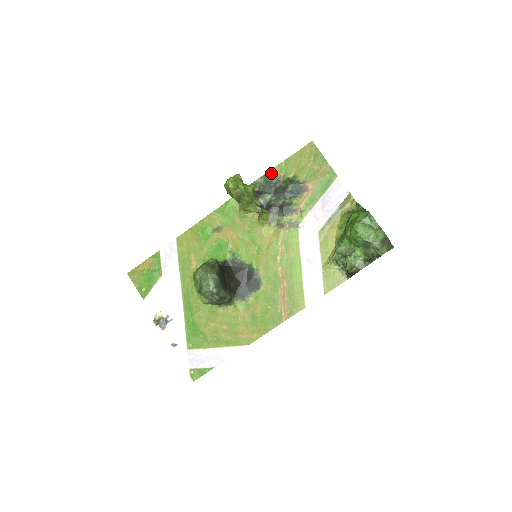
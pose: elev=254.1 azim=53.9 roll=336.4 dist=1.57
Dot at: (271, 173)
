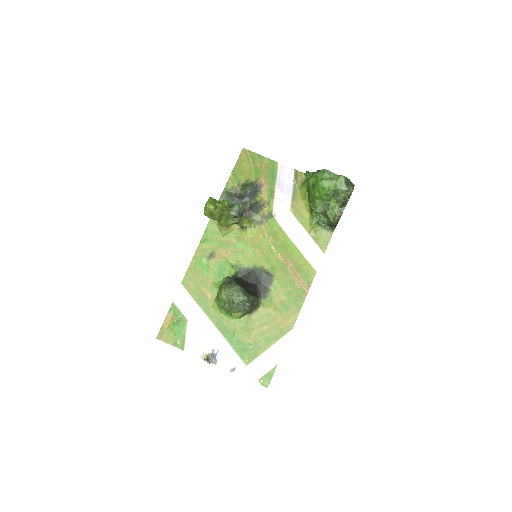
Dot at: (227, 188)
